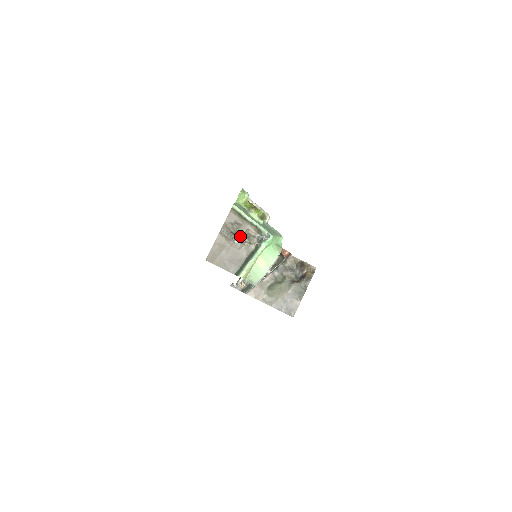
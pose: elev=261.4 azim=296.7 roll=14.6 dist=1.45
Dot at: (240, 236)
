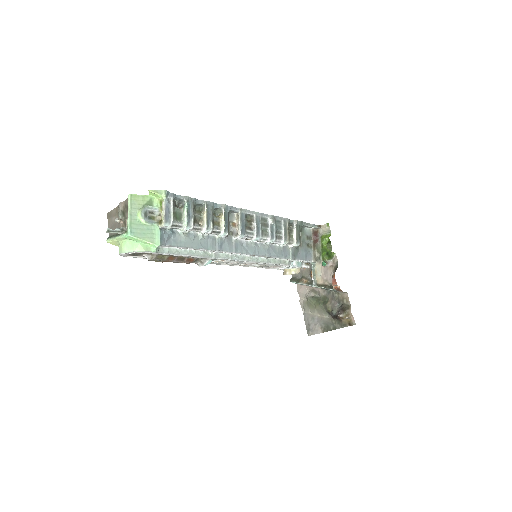
Dot at: (124, 217)
